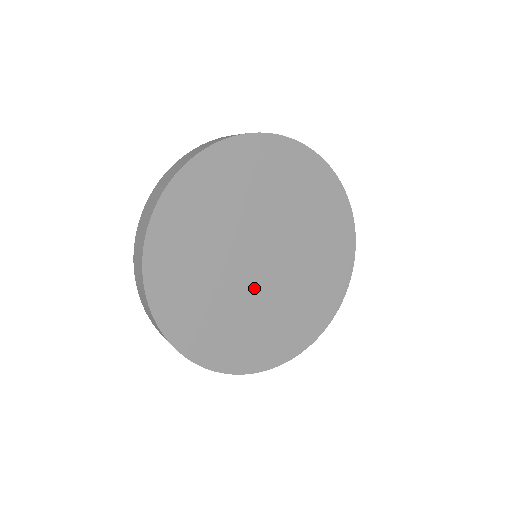
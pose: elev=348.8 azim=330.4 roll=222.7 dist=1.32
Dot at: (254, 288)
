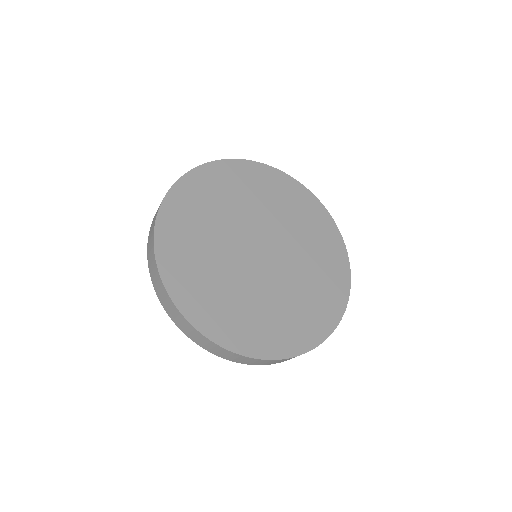
Dot at: (246, 269)
